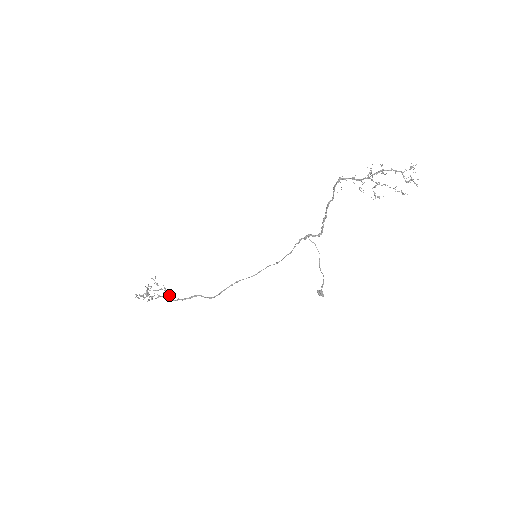
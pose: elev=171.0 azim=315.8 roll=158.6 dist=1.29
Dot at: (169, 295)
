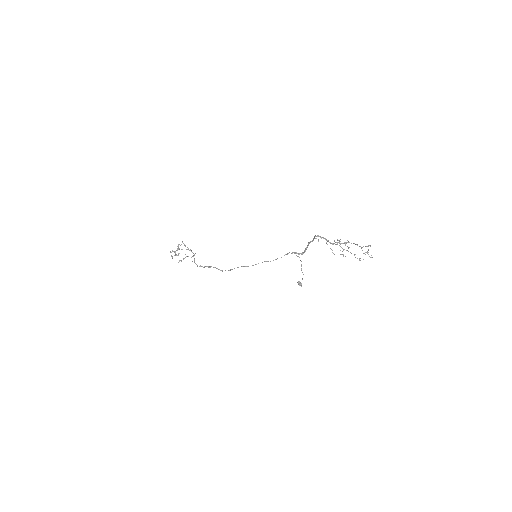
Dot at: occluded
